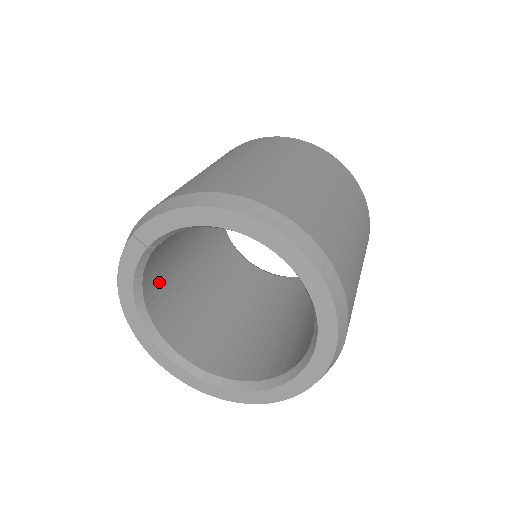
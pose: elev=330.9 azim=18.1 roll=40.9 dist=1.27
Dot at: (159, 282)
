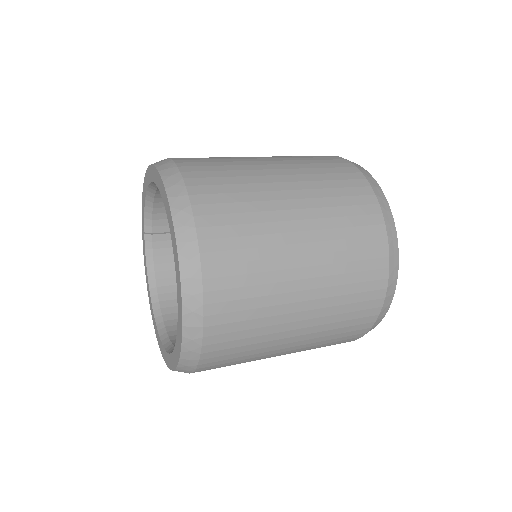
Dot at: occluded
